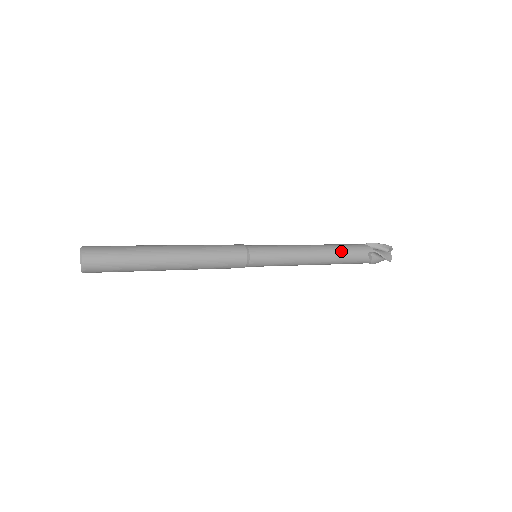
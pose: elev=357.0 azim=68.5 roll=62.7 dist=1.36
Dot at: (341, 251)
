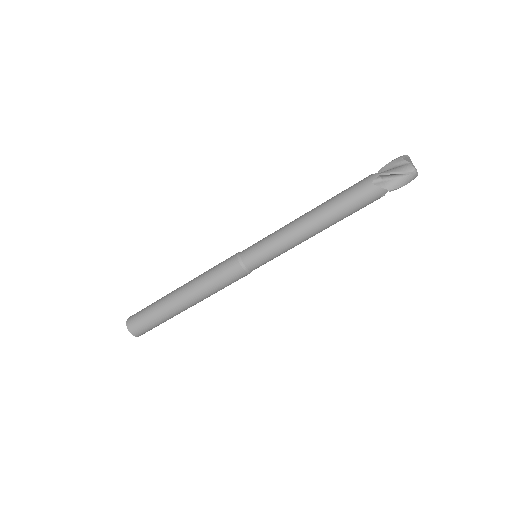
Dot at: occluded
